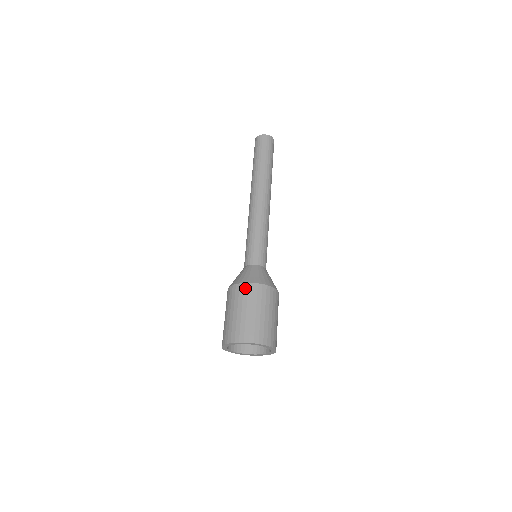
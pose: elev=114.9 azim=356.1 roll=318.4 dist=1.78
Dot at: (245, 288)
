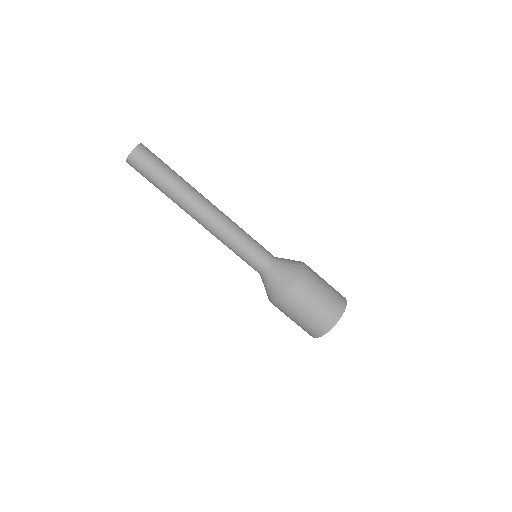
Dot at: (282, 303)
